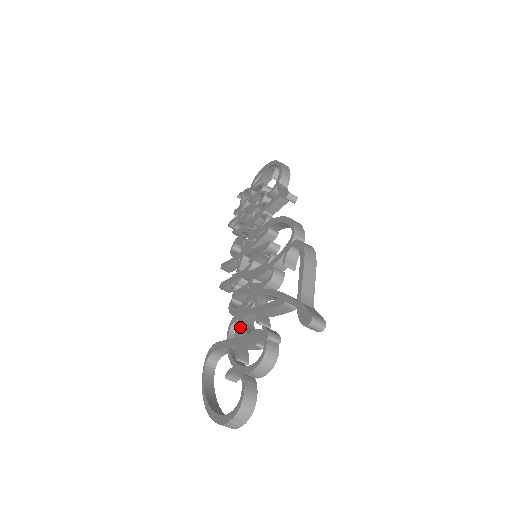
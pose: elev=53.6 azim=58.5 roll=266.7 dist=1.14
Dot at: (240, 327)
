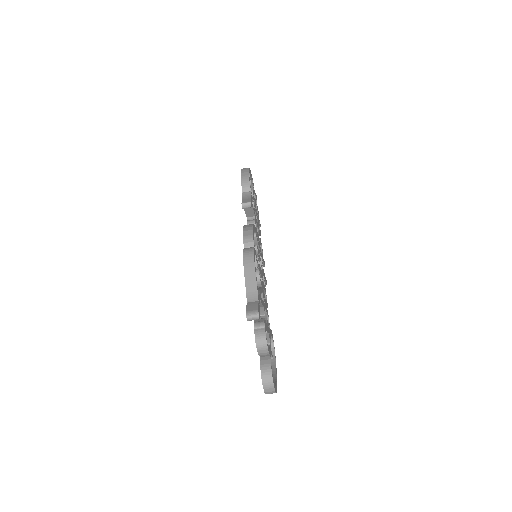
Dot at: occluded
